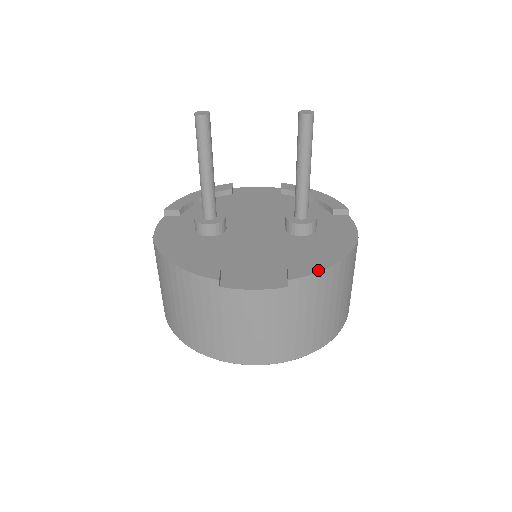
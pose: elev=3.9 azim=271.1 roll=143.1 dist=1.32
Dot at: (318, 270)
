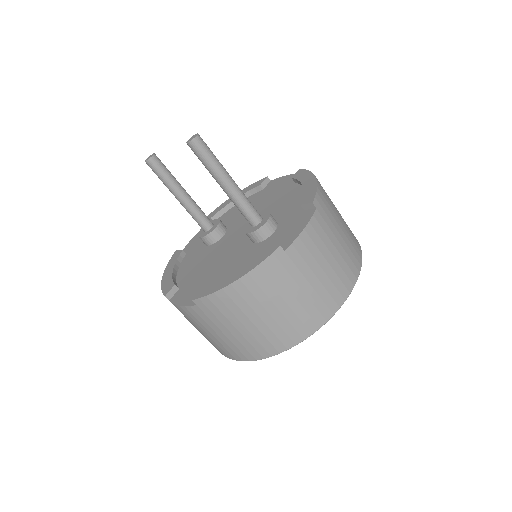
Dot at: (215, 290)
